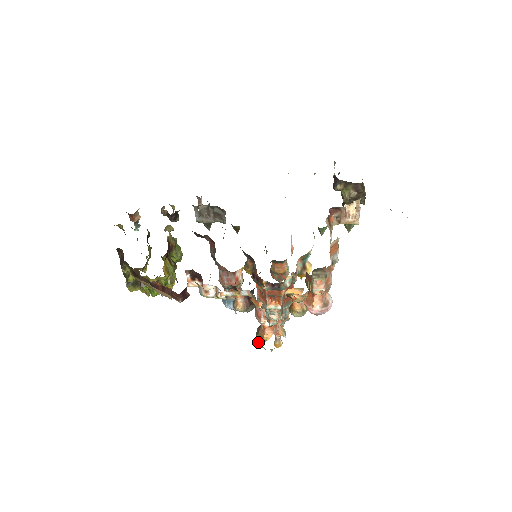
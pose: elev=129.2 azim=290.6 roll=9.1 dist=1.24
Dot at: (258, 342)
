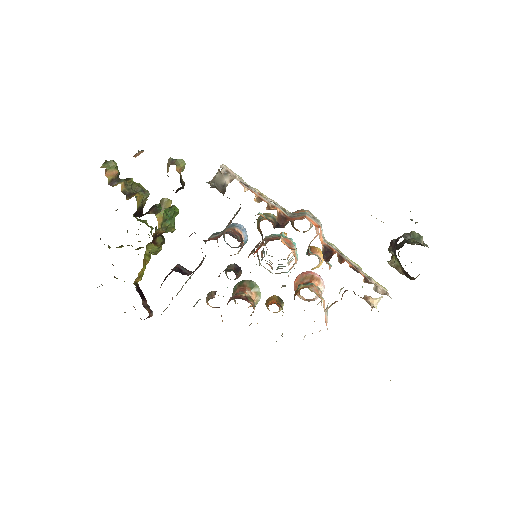
Dot at: (232, 295)
